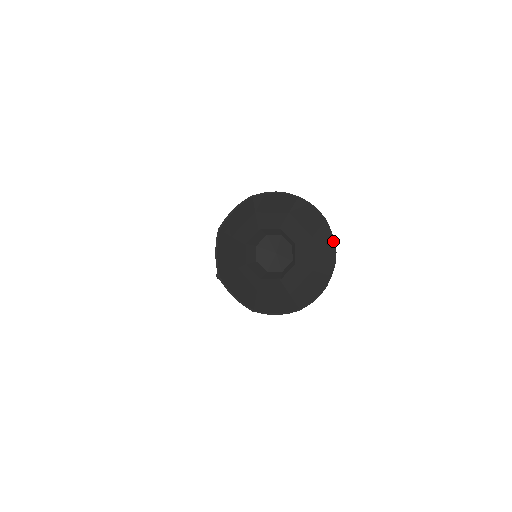
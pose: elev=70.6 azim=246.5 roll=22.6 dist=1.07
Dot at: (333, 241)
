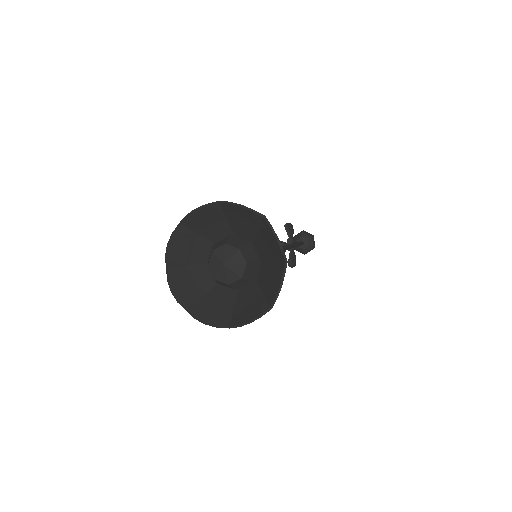
Dot at: (269, 227)
